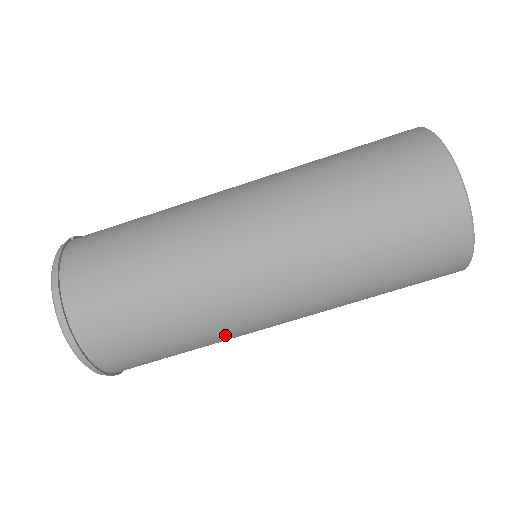
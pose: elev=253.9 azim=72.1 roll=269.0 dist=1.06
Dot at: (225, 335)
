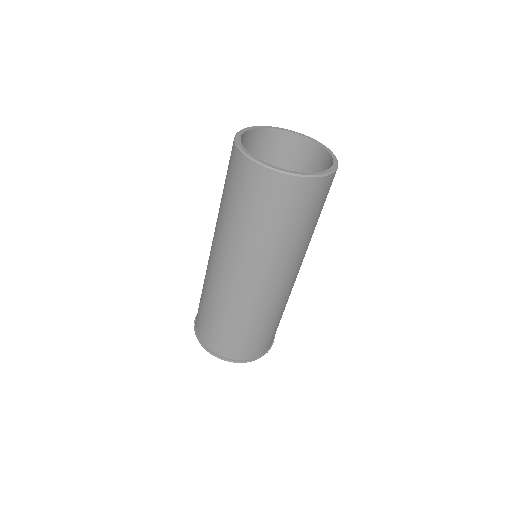
Dot at: (283, 303)
